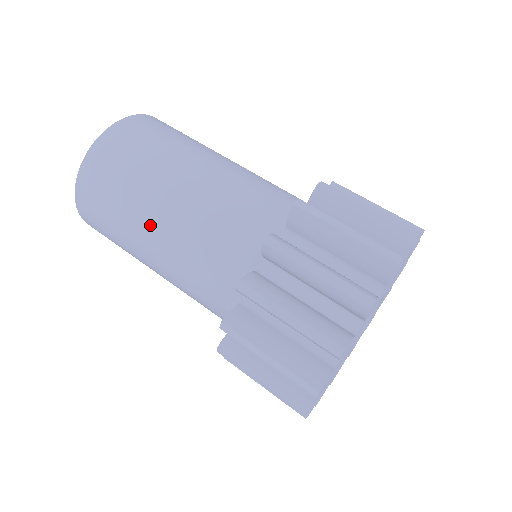
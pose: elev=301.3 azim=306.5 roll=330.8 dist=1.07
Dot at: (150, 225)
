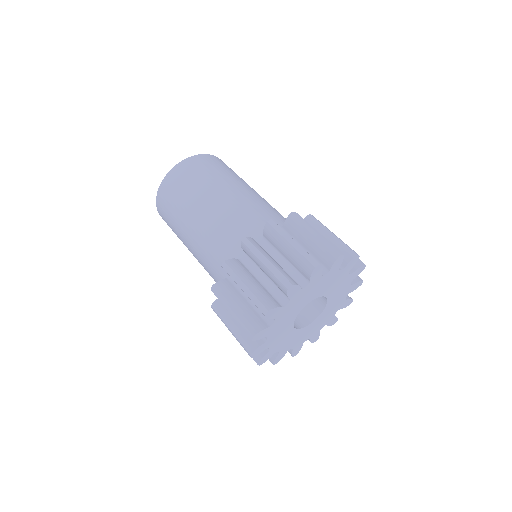
Dot at: (201, 207)
